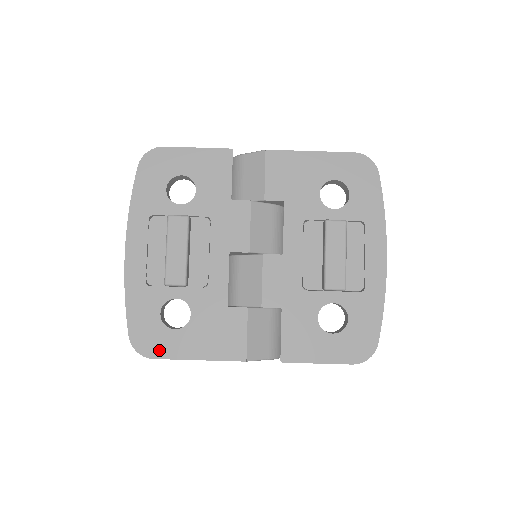
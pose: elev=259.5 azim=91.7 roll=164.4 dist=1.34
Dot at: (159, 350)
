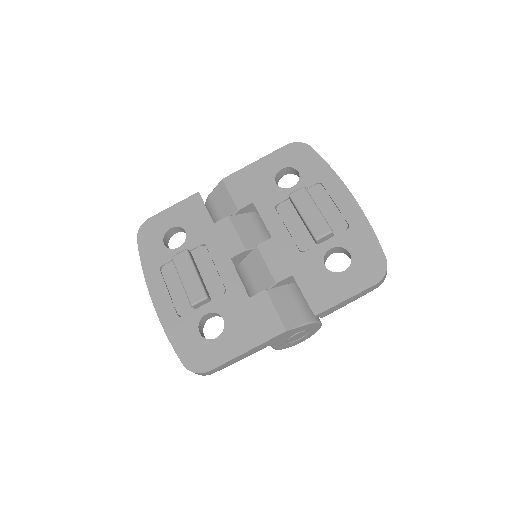
Dot at: (211, 361)
